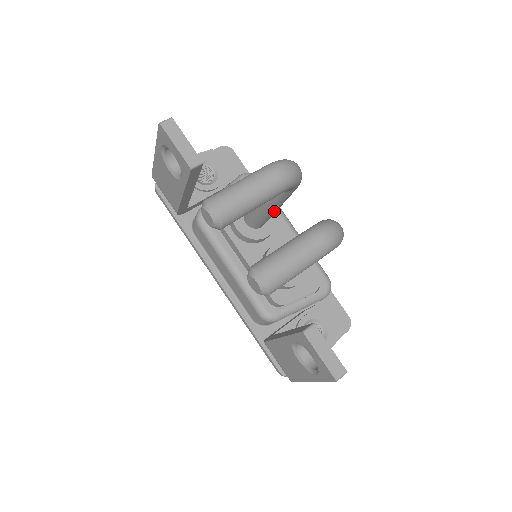
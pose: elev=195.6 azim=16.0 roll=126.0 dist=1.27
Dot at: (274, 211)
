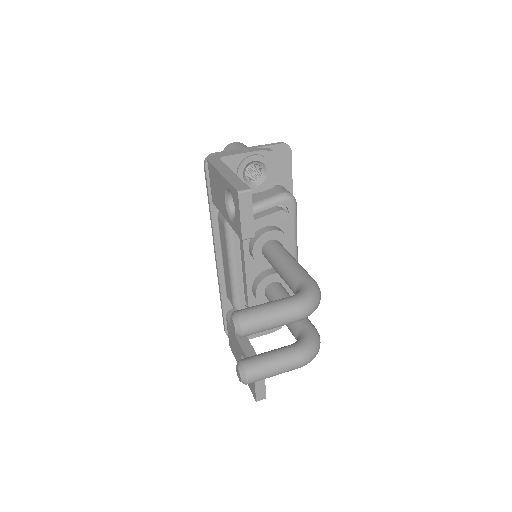
Dot at: occluded
